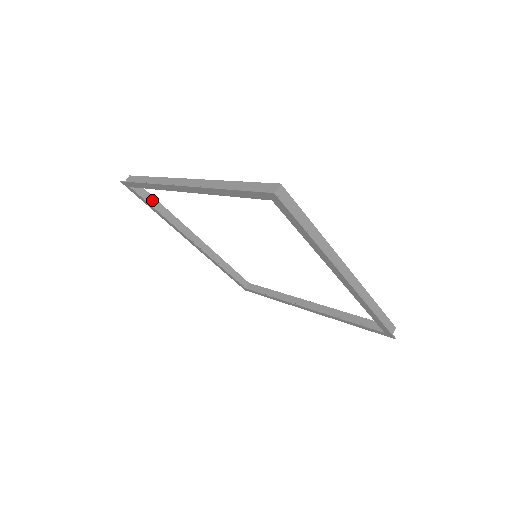
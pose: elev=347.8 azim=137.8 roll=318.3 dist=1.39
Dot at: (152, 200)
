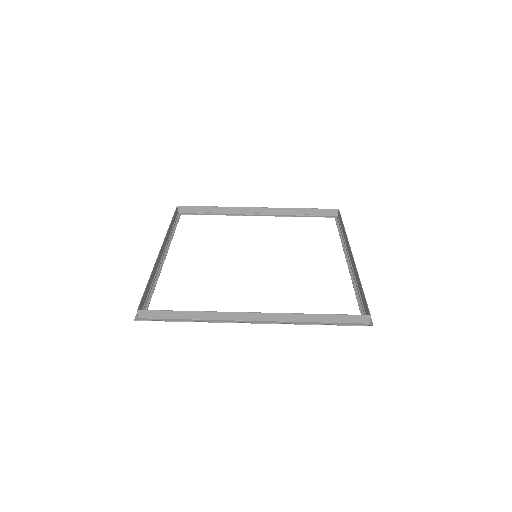
Dot at: (146, 290)
